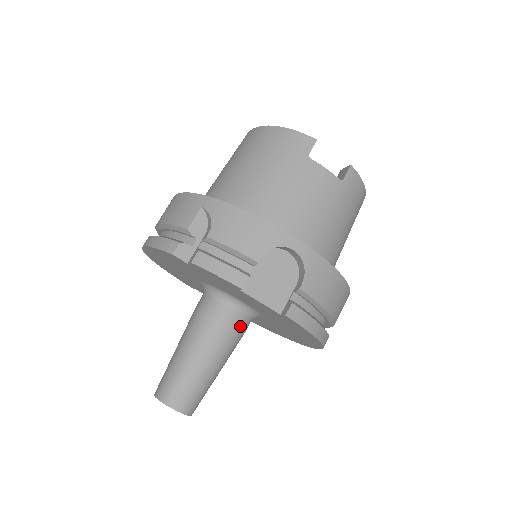
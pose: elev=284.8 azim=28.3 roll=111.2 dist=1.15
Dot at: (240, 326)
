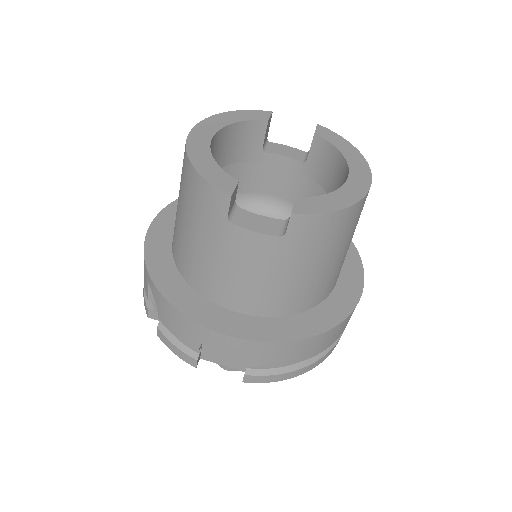
Dot at: occluded
